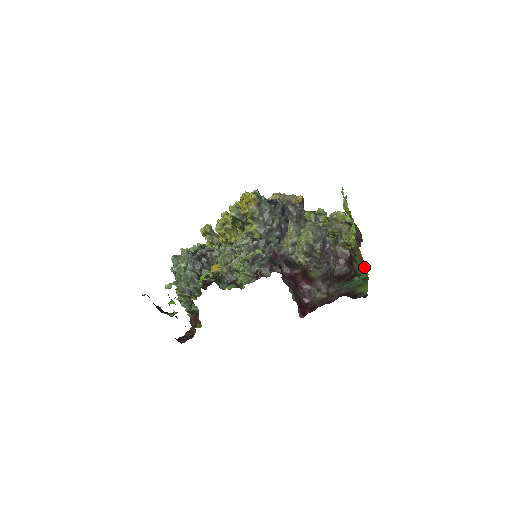
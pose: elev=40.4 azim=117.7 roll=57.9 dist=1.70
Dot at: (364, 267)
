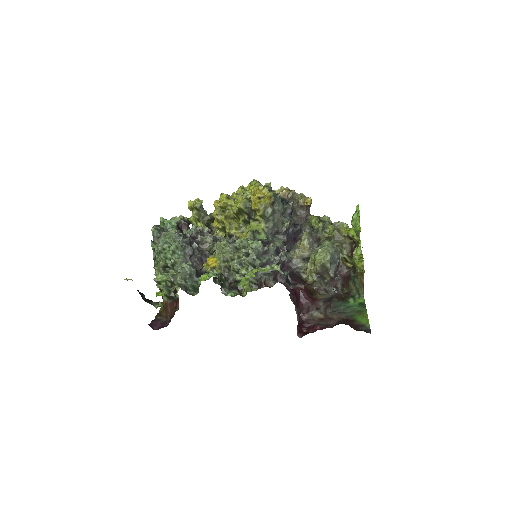
Dot at: (362, 291)
